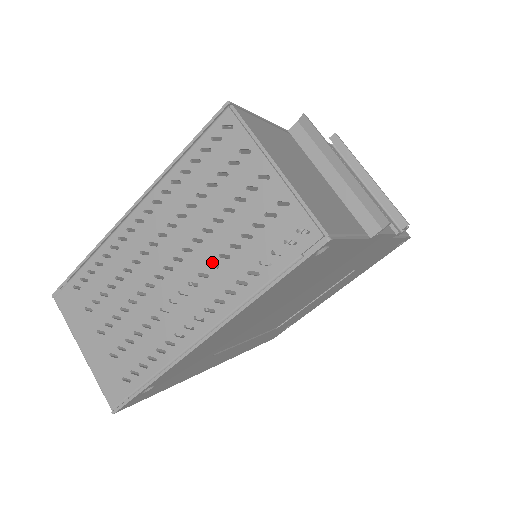
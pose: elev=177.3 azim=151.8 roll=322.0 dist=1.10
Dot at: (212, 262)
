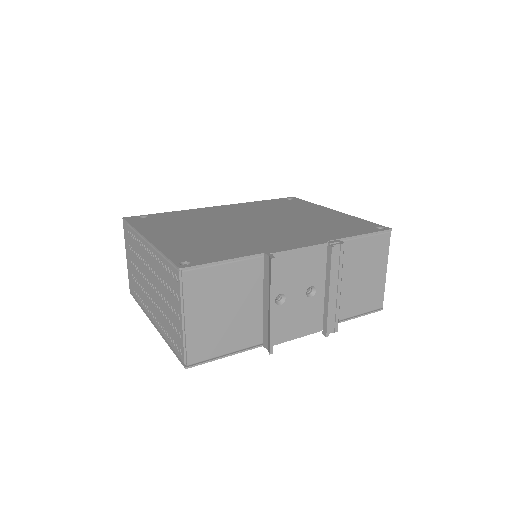
Dot at: (160, 309)
